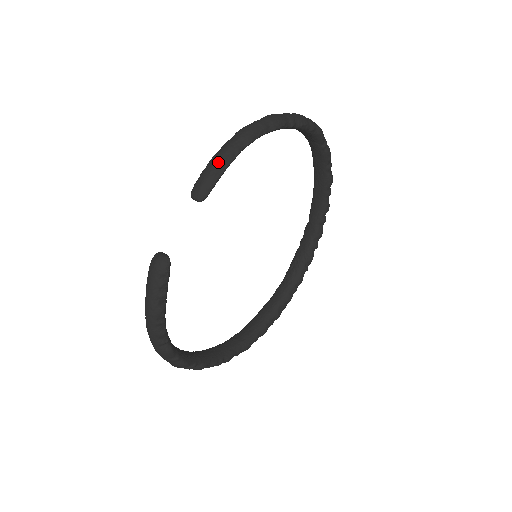
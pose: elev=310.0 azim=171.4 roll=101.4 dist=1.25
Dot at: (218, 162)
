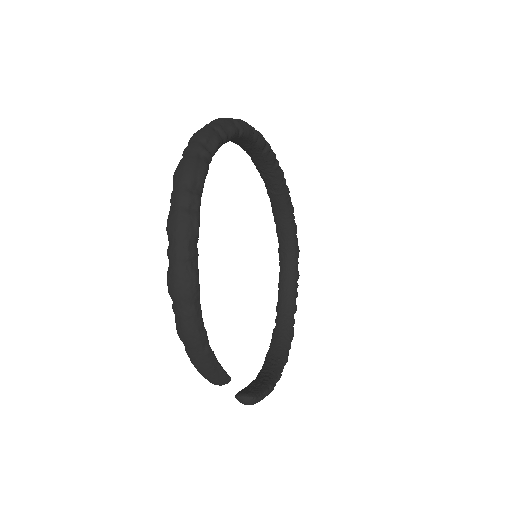
Dot at: (208, 372)
